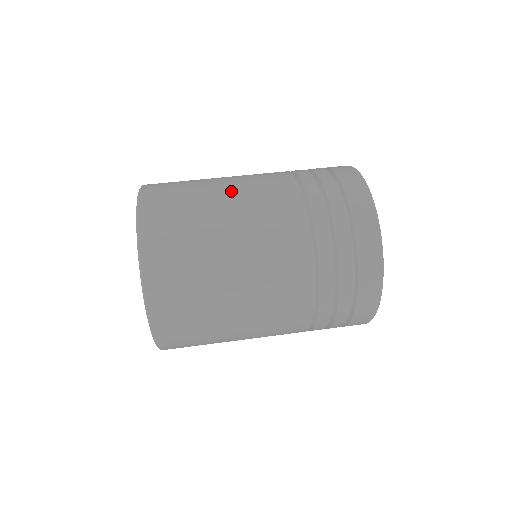
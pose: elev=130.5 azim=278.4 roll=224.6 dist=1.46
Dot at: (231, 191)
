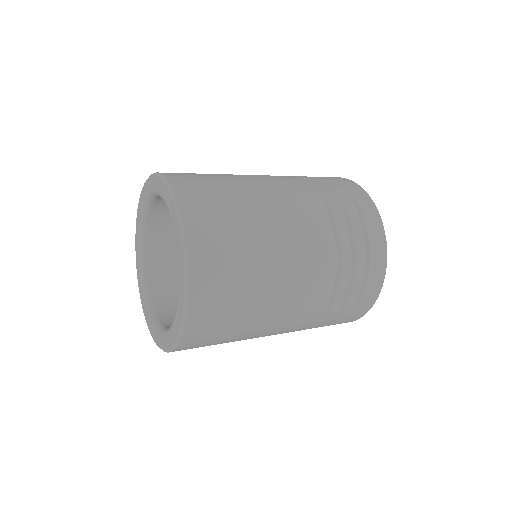
Dot at: (257, 185)
